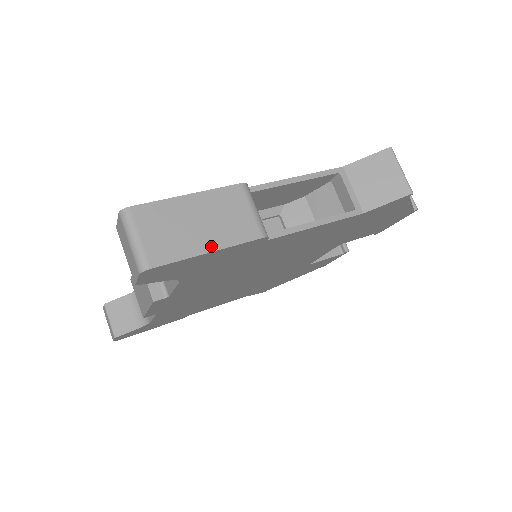
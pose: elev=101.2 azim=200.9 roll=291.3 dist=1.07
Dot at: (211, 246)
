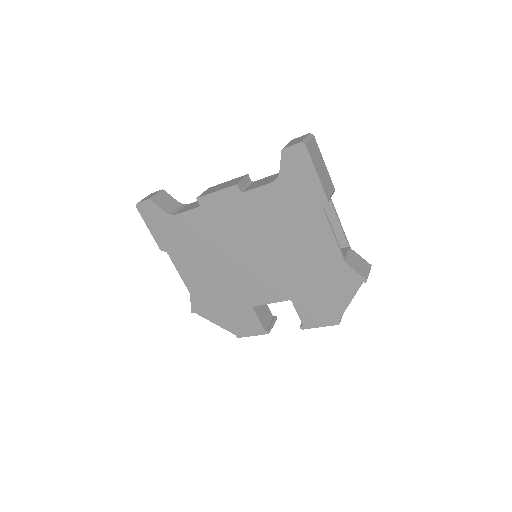
Dot at: (318, 174)
